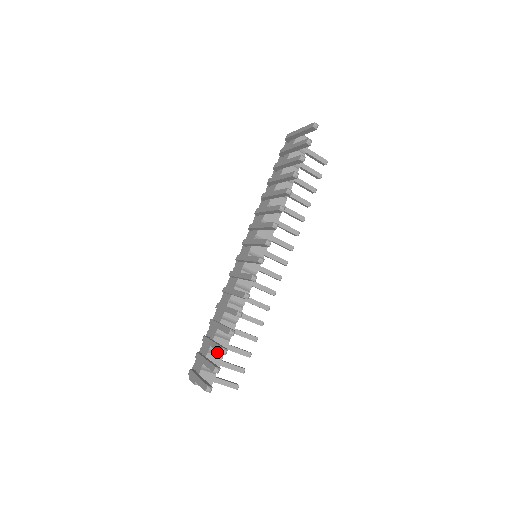
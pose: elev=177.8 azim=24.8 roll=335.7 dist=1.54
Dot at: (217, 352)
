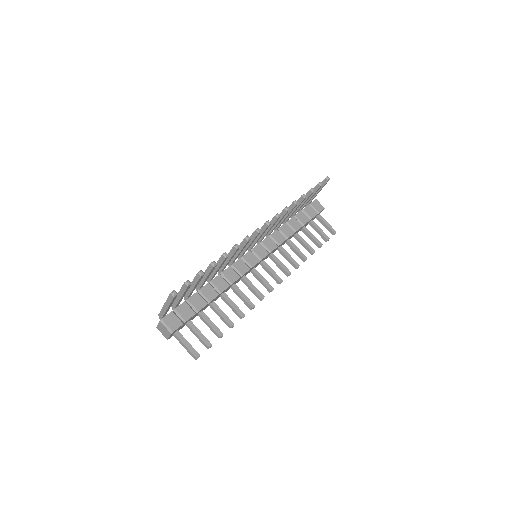
Dot at: (193, 306)
